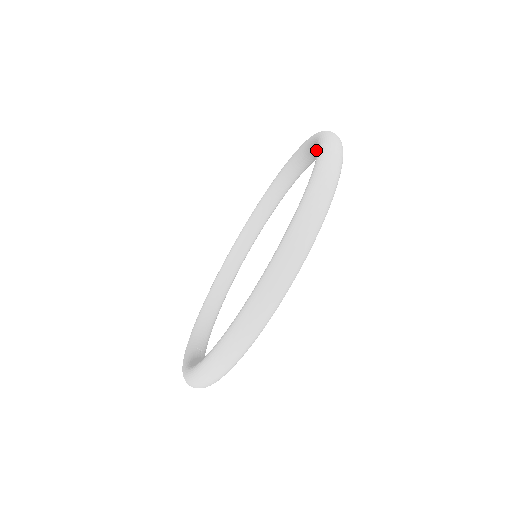
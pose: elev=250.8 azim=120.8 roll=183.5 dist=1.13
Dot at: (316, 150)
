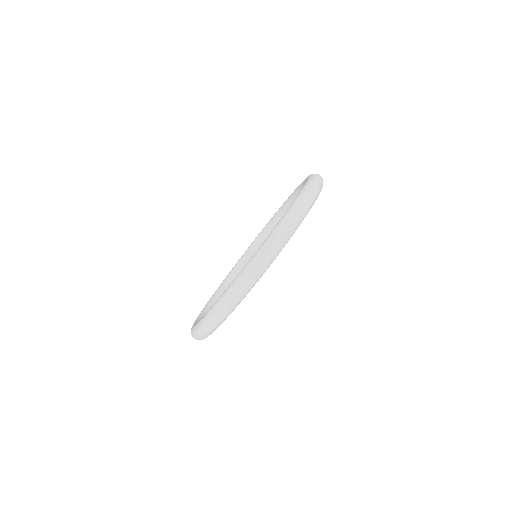
Dot at: occluded
